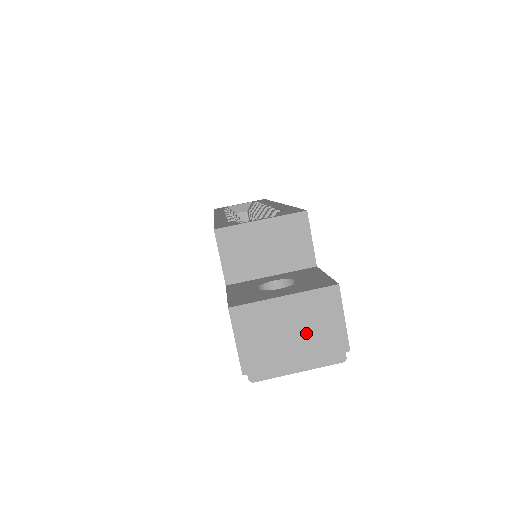
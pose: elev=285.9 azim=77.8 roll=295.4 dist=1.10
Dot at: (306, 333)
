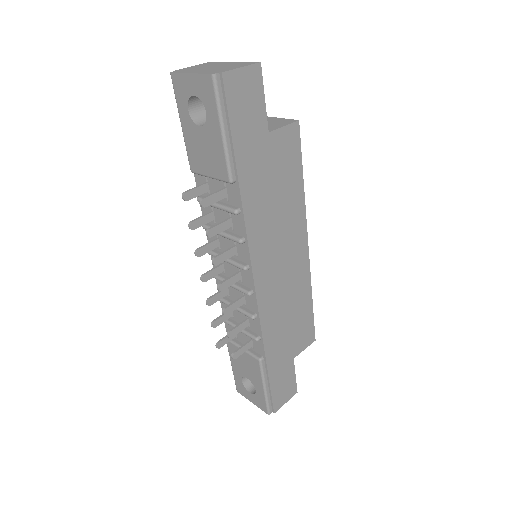
Dot at: (219, 68)
